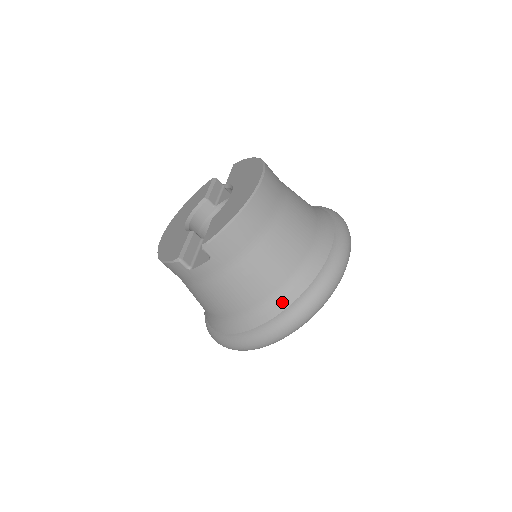
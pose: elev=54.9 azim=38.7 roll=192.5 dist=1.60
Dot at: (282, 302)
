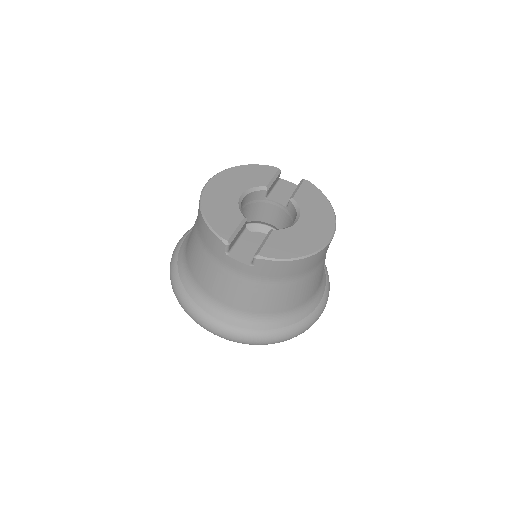
Dot at: (260, 323)
